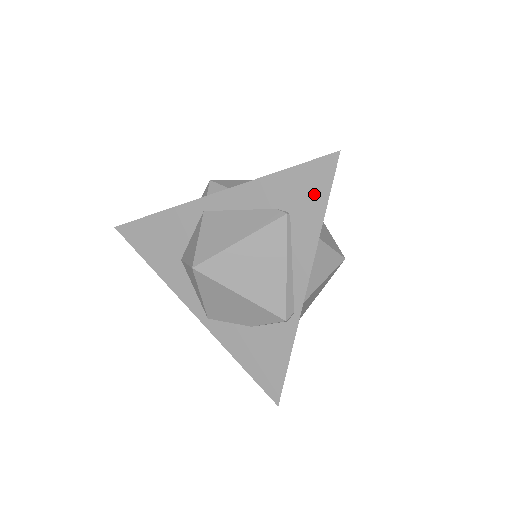
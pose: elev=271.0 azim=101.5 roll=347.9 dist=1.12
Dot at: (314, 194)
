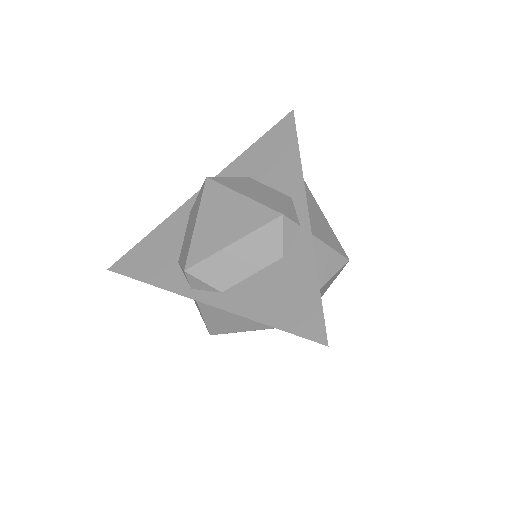
Dot at: occluded
